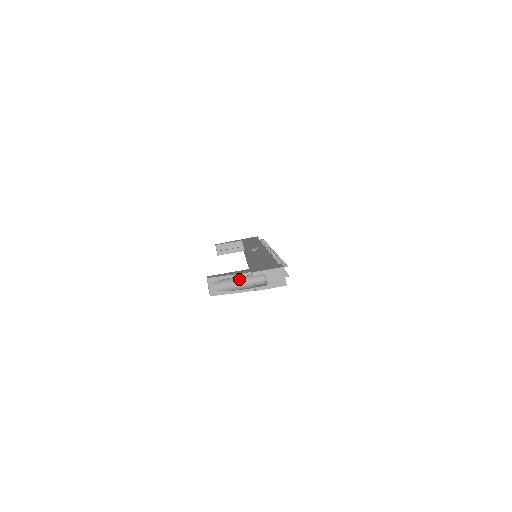
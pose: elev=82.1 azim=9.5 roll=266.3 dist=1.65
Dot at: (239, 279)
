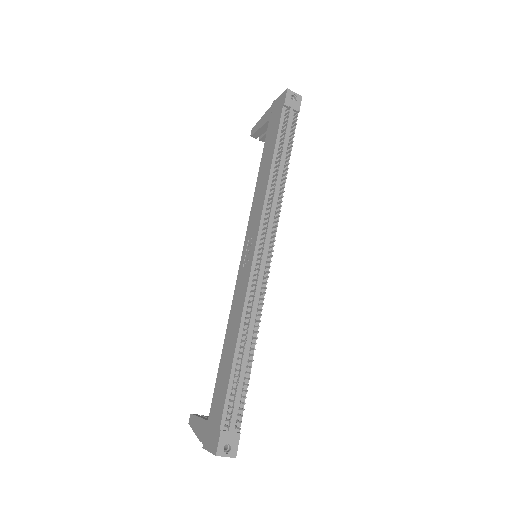
Dot at: occluded
